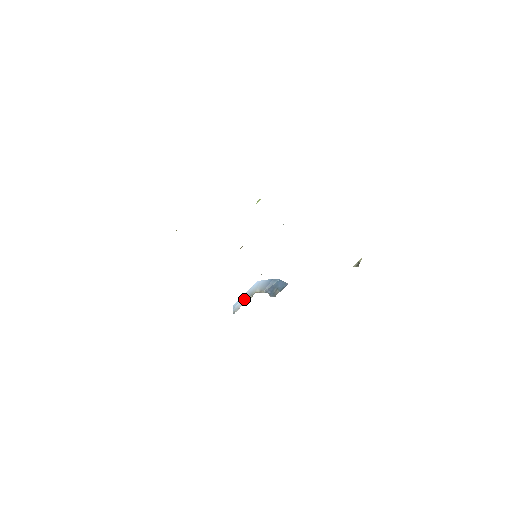
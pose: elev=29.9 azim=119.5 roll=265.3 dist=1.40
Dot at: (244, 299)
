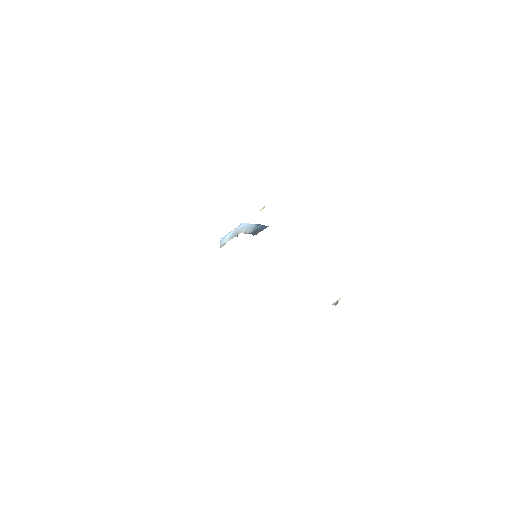
Dot at: (230, 237)
